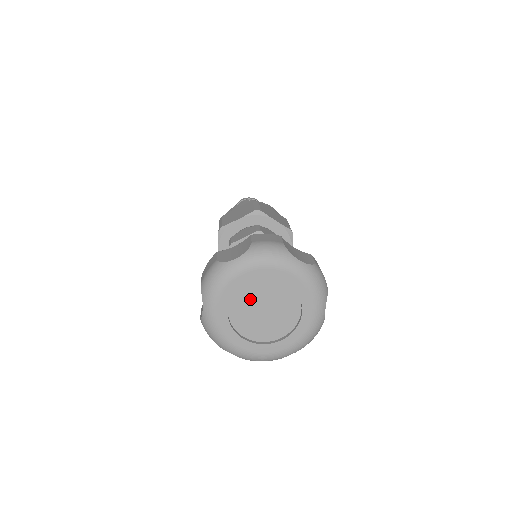
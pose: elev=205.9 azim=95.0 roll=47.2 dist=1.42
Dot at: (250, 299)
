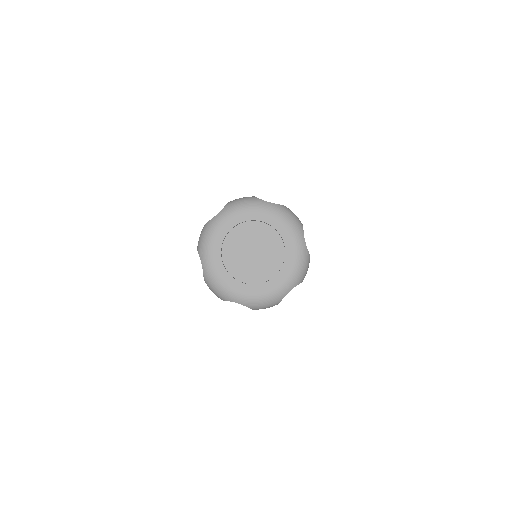
Dot at: (238, 245)
